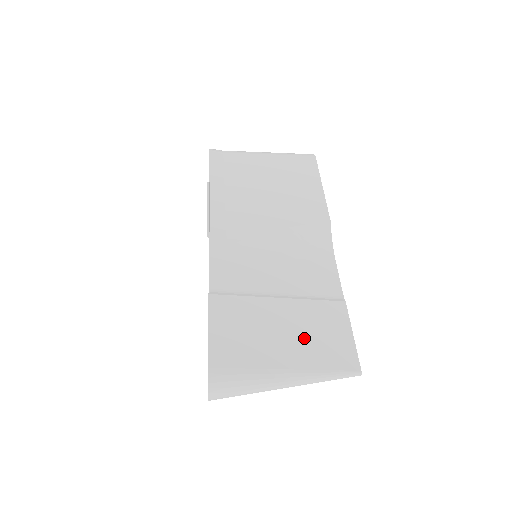
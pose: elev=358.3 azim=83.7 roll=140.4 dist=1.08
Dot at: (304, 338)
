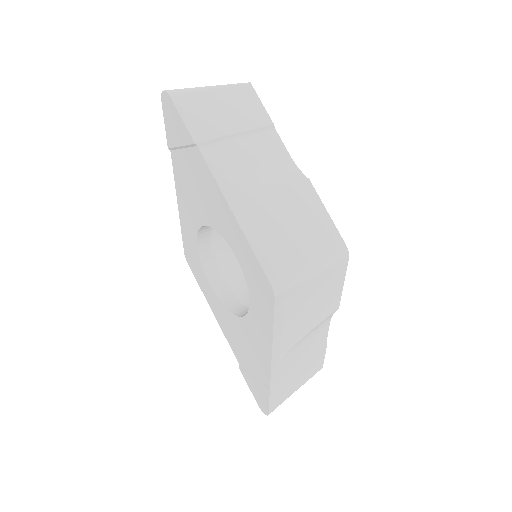
Dot at: (306, 374)
